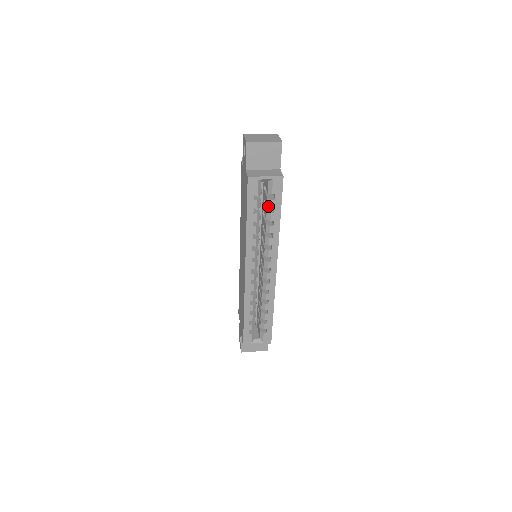
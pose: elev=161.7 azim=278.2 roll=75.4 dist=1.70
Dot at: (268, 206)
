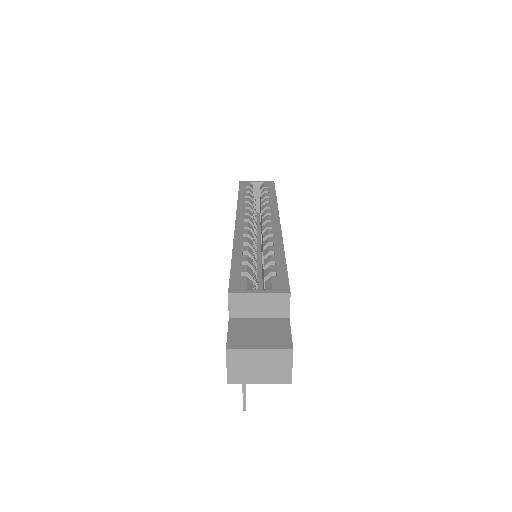
Dot at: (262, 194)
